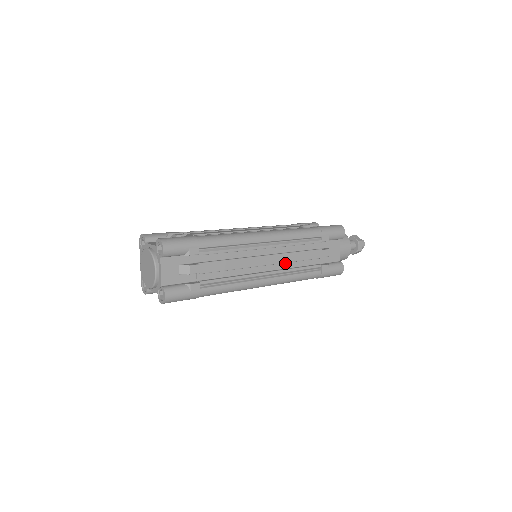
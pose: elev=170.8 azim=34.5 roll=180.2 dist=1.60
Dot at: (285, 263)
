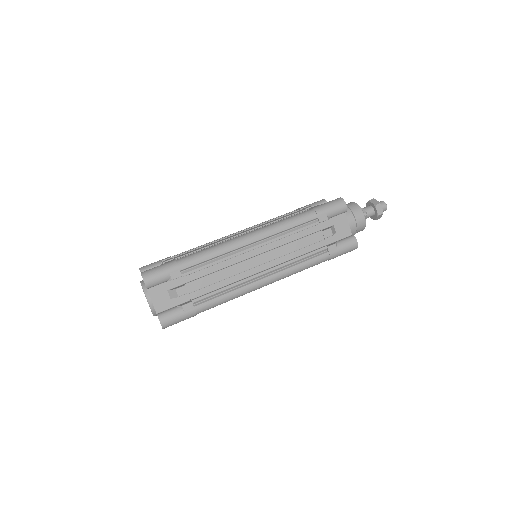
Dot at: (284, 256)
